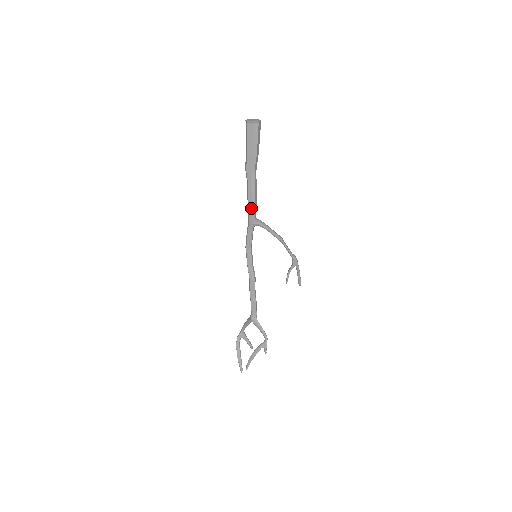
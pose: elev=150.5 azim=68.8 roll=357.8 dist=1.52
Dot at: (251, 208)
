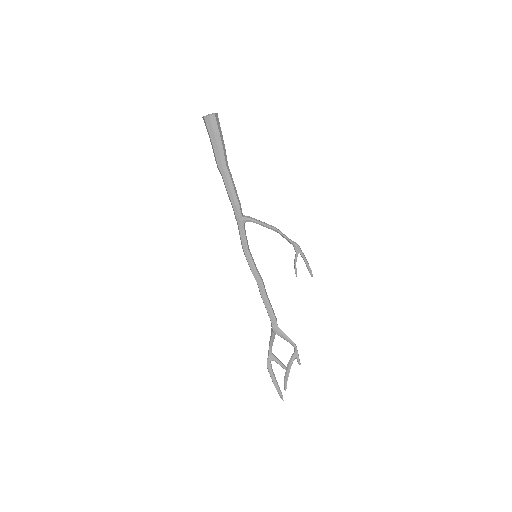
Dot at: (234, 204)
